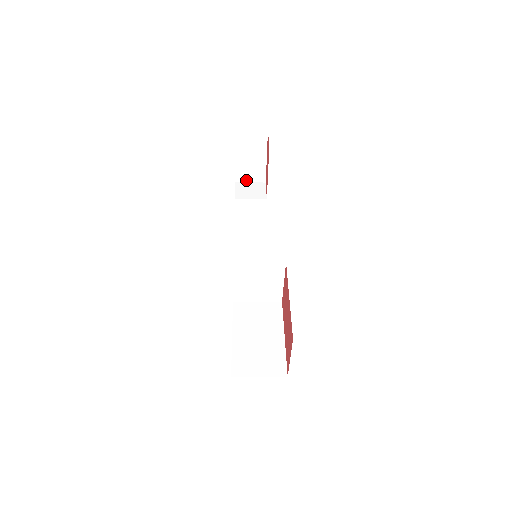
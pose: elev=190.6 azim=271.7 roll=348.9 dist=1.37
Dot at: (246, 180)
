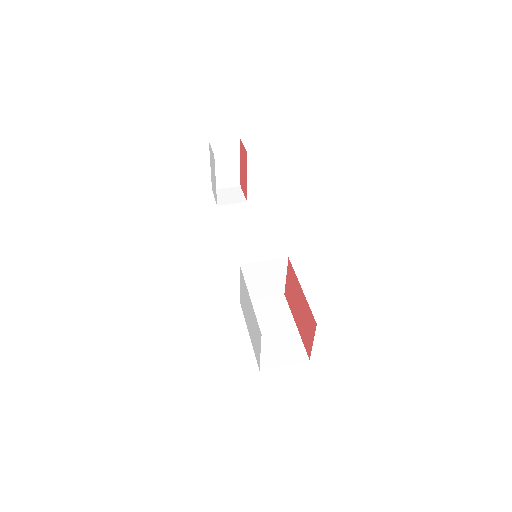
Dot at: (222, 186)
